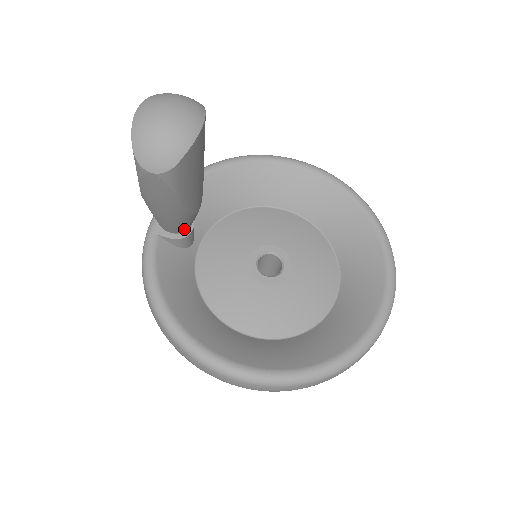
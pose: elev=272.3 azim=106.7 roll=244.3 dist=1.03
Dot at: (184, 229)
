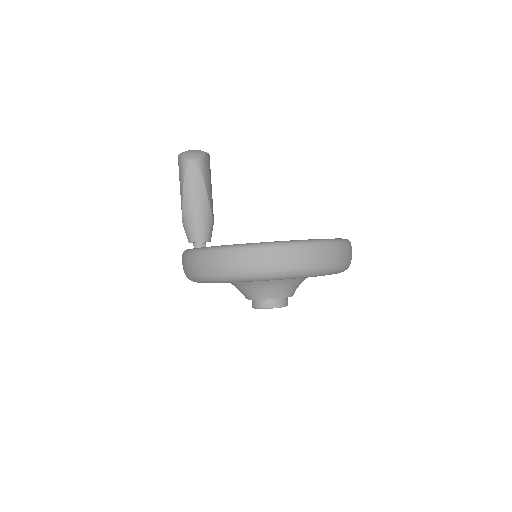
Dot at: (207, 237)
